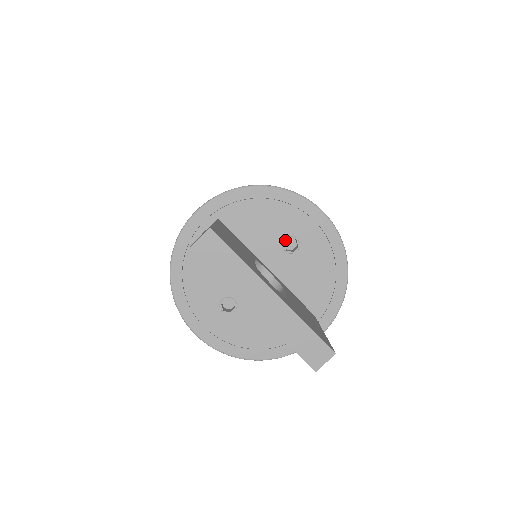
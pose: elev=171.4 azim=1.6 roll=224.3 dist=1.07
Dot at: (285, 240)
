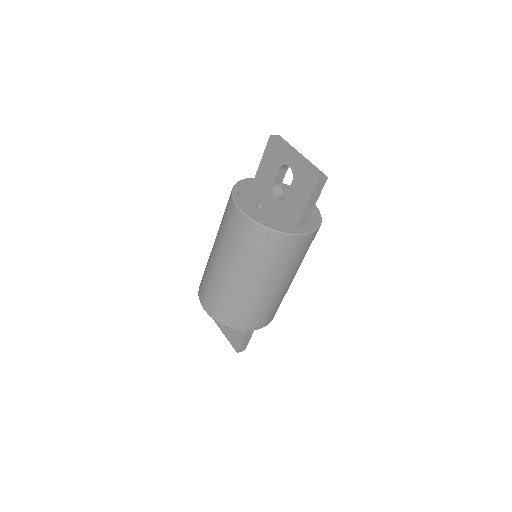
Dot at: occluded
